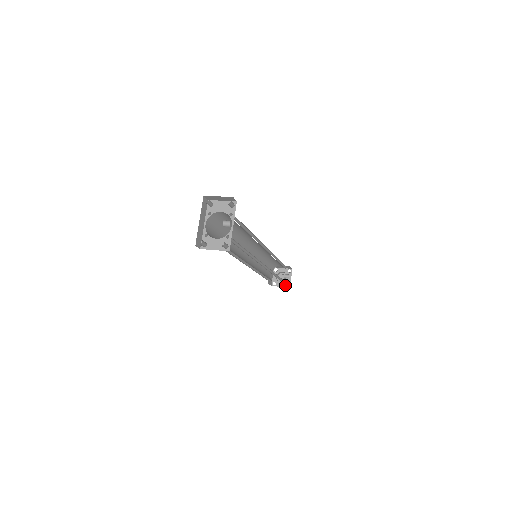
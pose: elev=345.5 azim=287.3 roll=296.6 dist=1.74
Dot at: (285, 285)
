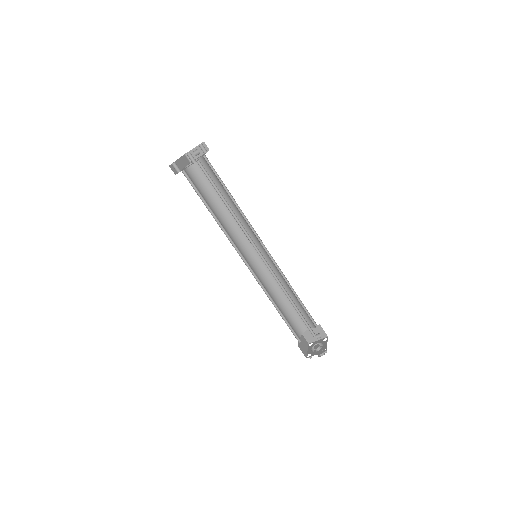
Dot at: (321, 351)
